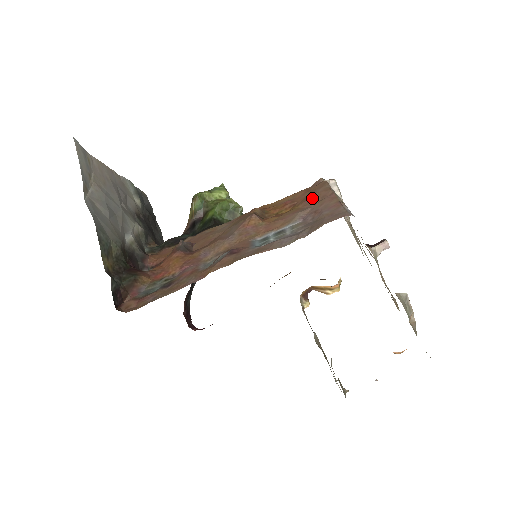
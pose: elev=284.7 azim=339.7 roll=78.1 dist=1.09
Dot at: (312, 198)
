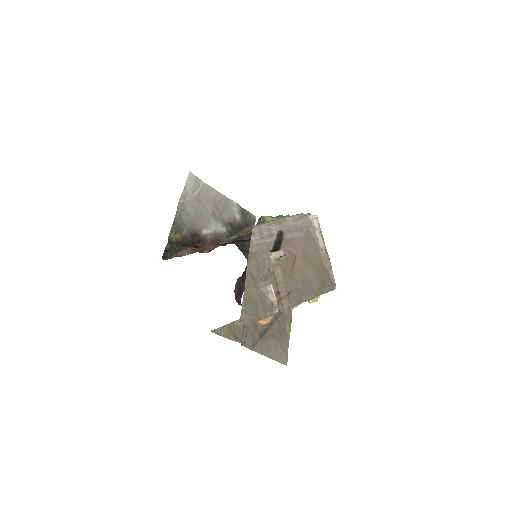
Dot at: occluded
